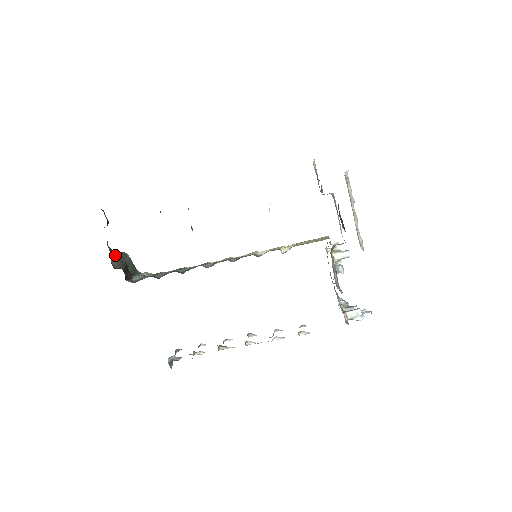
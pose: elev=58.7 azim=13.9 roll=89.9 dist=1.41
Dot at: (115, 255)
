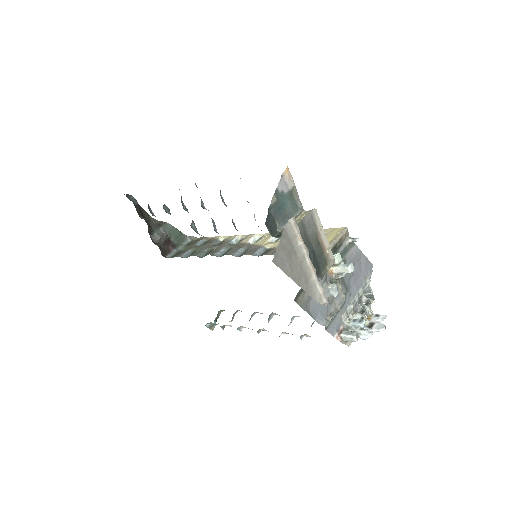
Dot at: (155, 230)
